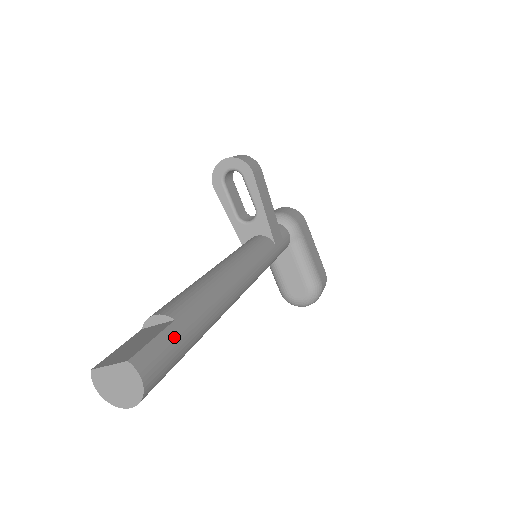
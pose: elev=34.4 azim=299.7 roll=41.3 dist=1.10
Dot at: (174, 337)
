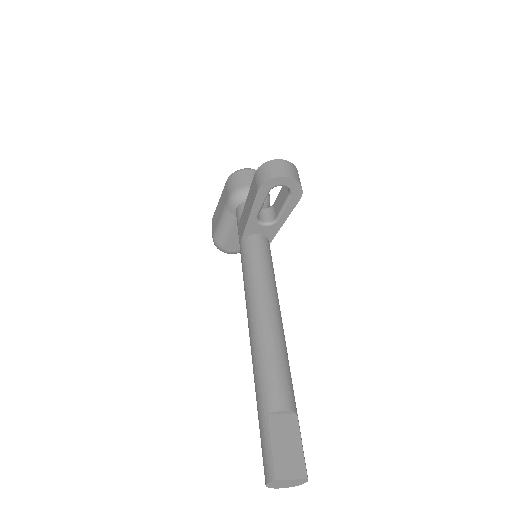
Dot at: (299, 431)
